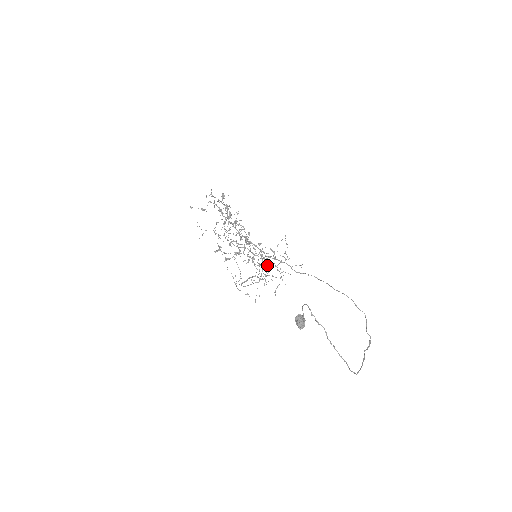
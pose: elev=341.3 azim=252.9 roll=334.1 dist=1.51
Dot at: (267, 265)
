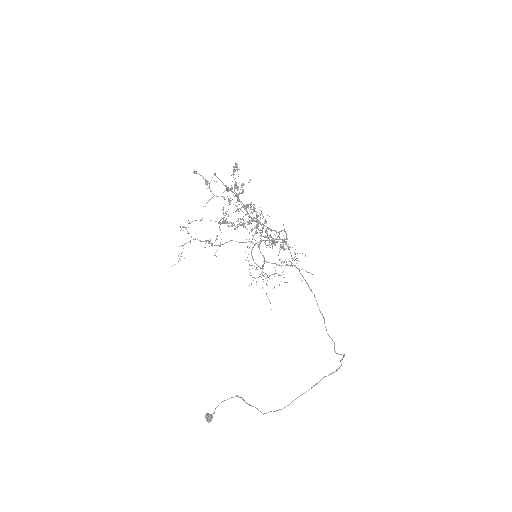
Dot at: (286, 239)
